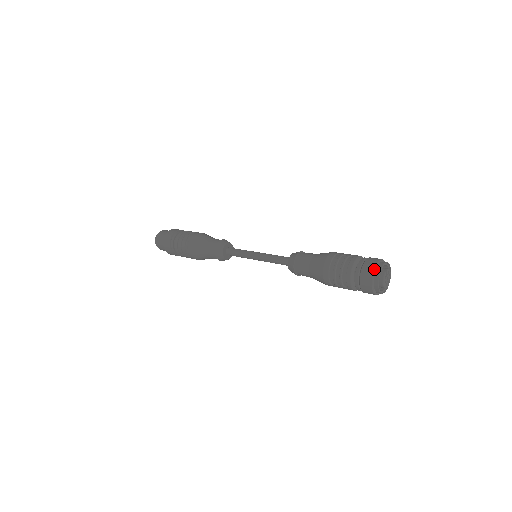
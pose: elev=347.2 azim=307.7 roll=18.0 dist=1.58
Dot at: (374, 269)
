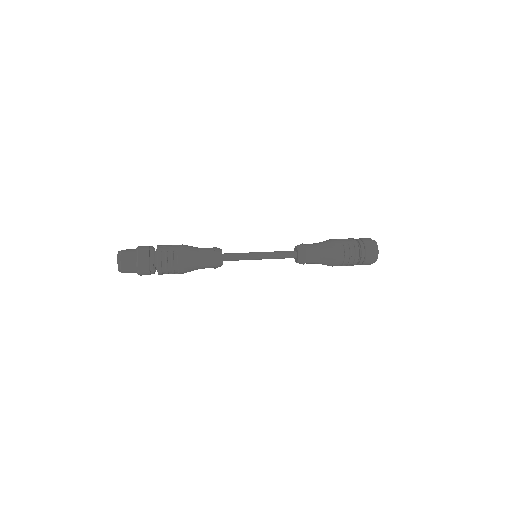
Dot at: (375, 253)
